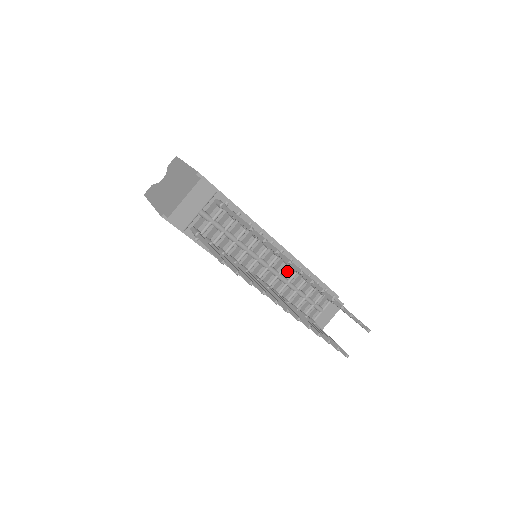
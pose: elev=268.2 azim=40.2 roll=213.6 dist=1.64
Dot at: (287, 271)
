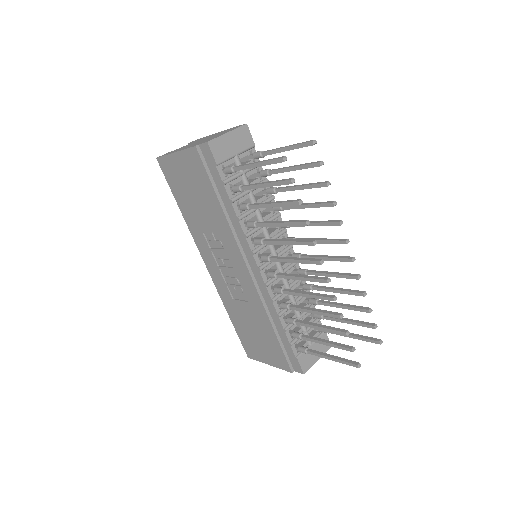
Dot at: occluded
